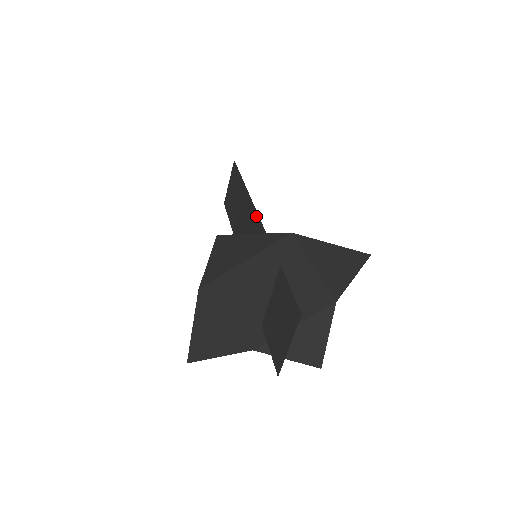
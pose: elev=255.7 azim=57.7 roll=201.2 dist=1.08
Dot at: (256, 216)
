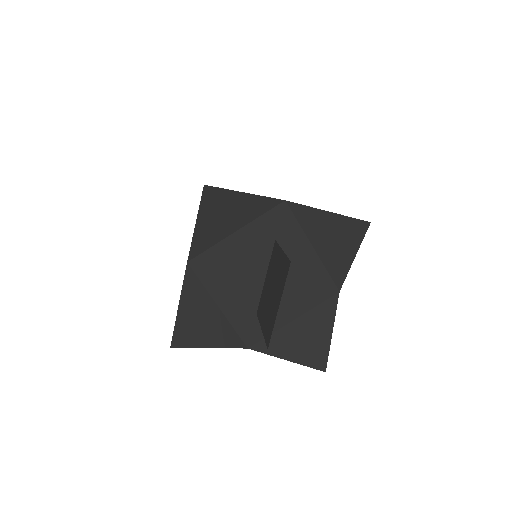
Dot at: occluded
